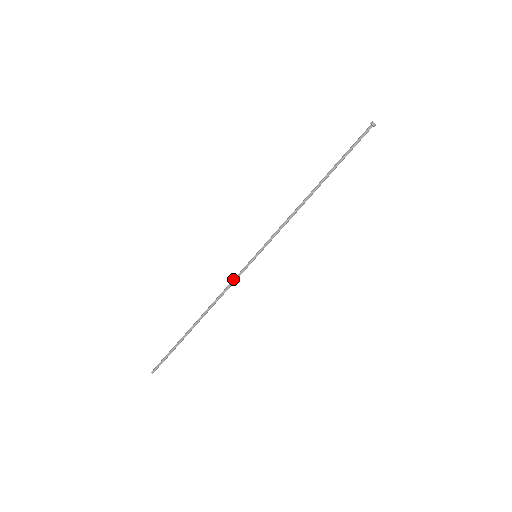
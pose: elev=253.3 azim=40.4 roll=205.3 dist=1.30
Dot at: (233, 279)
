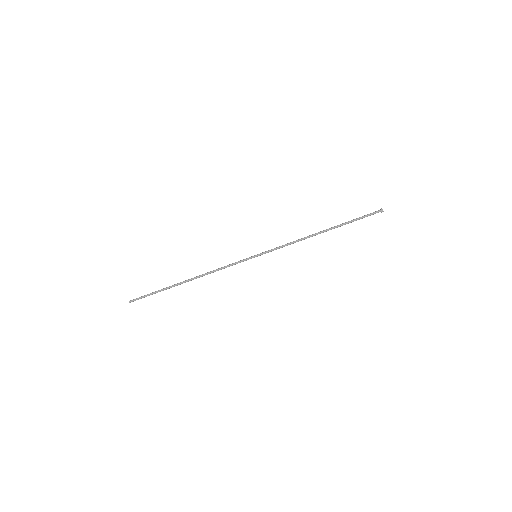
Dot at: (230, 264)
